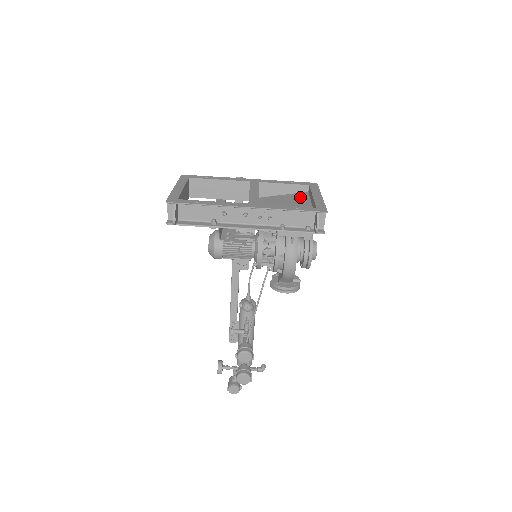
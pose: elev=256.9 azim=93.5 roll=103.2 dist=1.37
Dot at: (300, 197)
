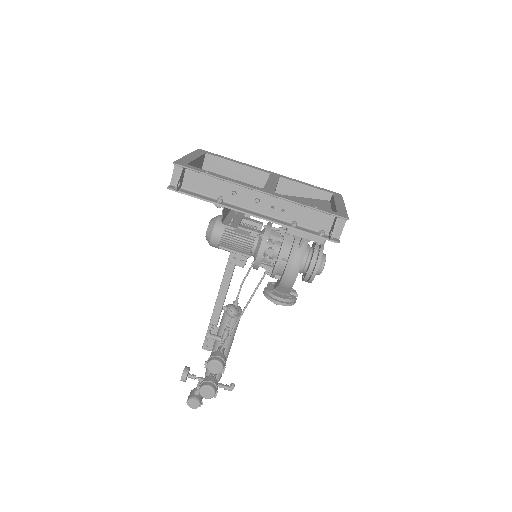
Dot at: (320, 203)
